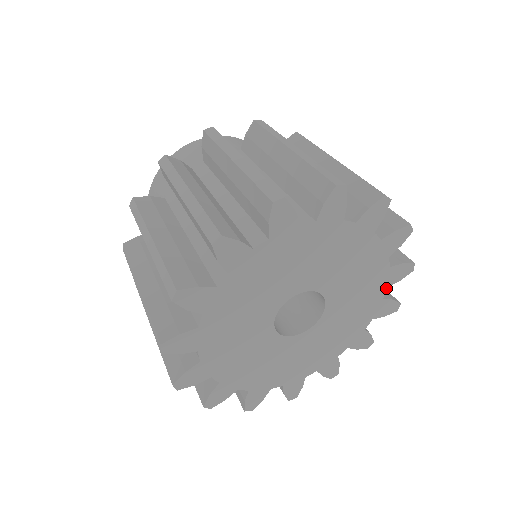
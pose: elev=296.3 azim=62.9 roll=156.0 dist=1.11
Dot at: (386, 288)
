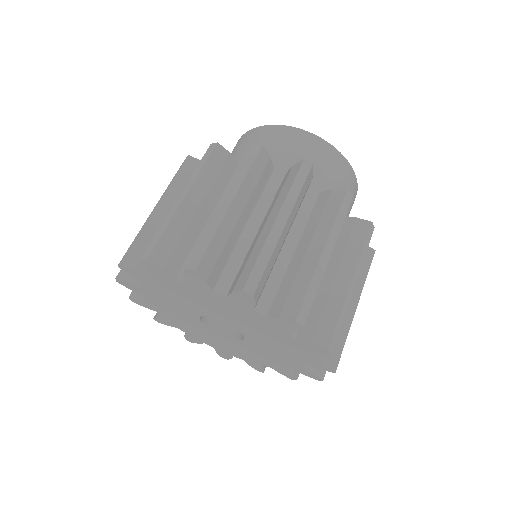
Dot at: (305, 364)
